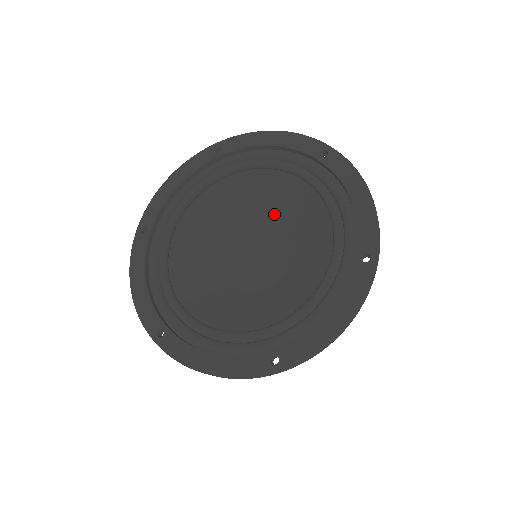
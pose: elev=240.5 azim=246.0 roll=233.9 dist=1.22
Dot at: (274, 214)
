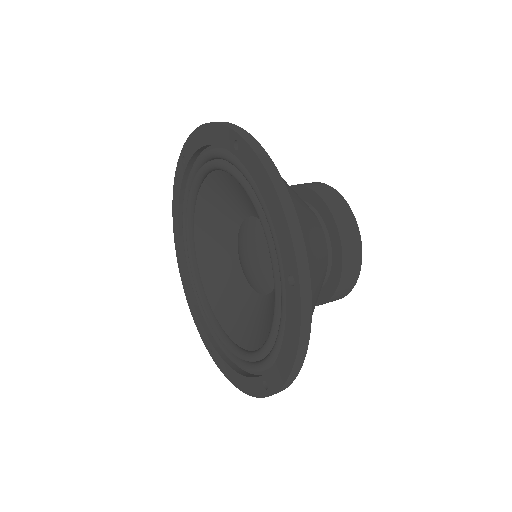
Dot at: (251, 209)
